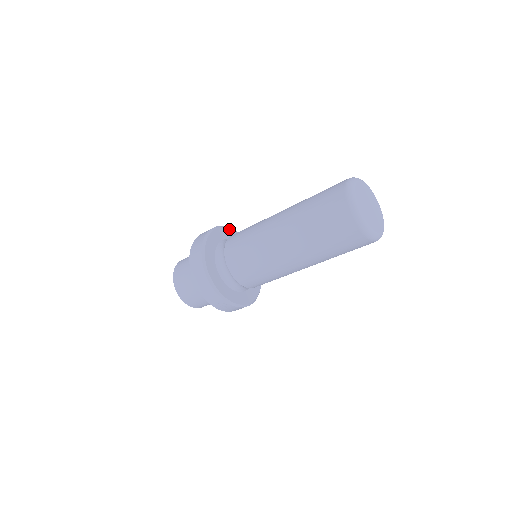
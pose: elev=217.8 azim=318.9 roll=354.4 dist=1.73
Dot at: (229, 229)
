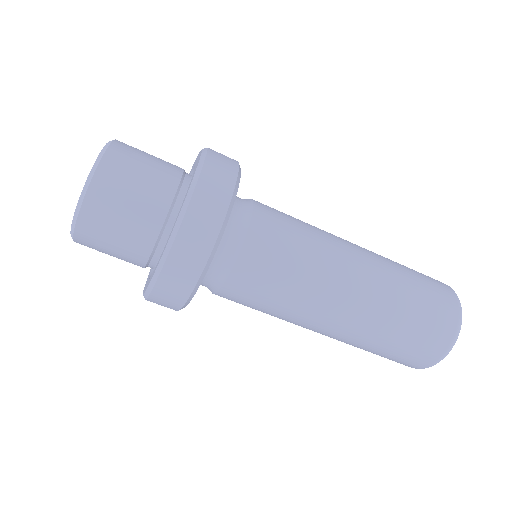
Dot at: occluded
